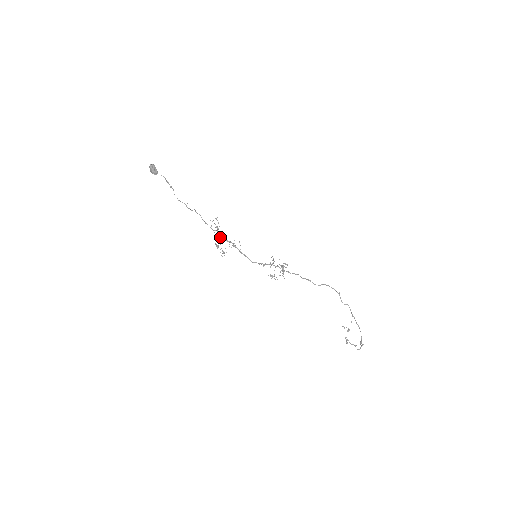
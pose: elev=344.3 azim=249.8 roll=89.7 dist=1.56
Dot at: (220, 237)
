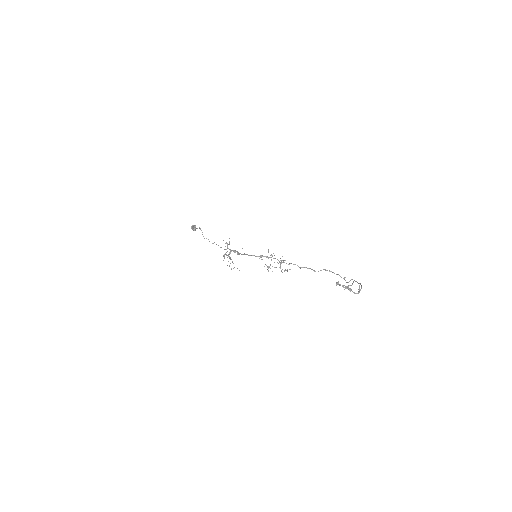
Dot at: occluded
